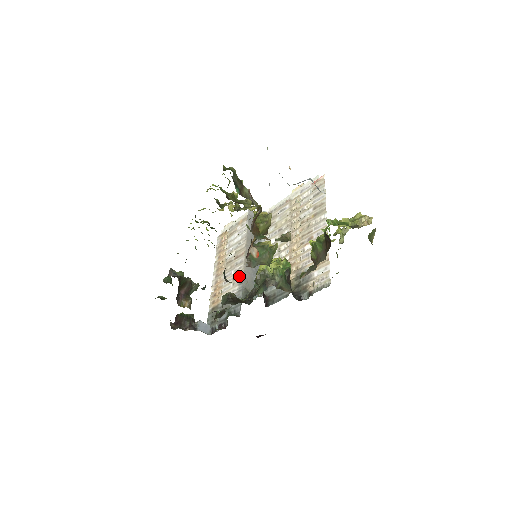
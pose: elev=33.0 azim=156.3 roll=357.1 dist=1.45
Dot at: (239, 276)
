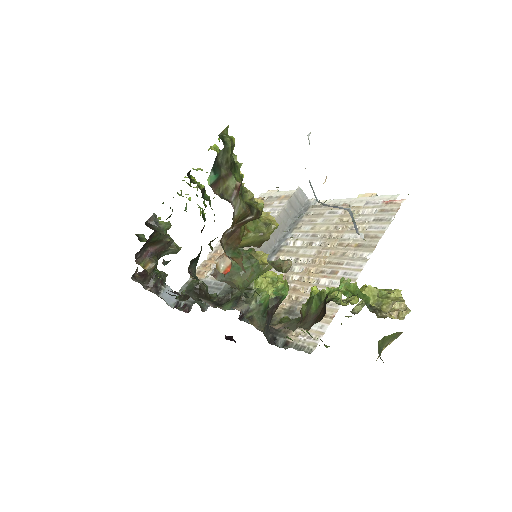
Dot at: occluded
